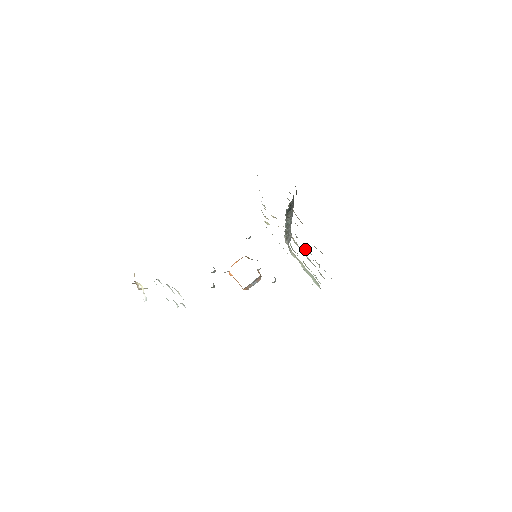
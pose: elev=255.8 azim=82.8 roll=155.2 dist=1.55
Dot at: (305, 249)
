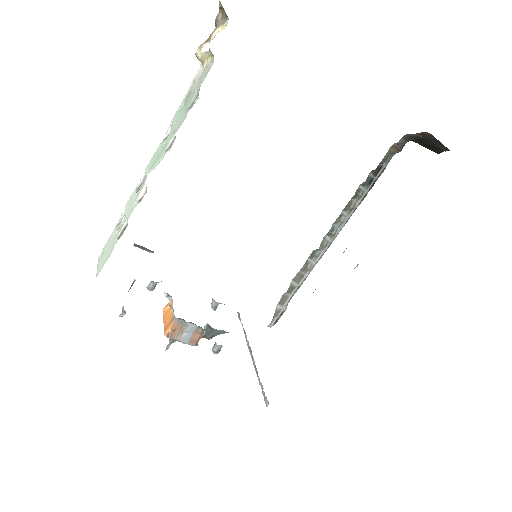
Dot at: occluded
